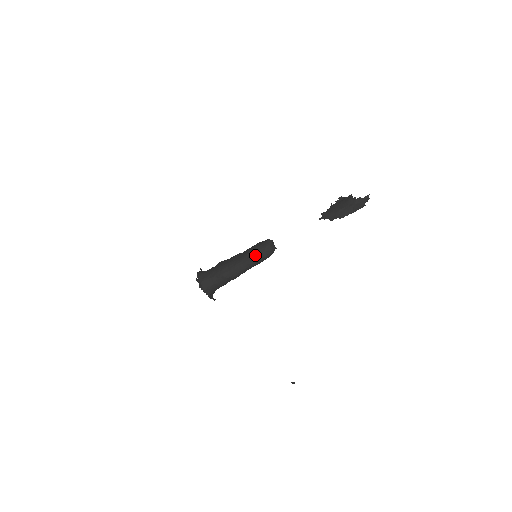
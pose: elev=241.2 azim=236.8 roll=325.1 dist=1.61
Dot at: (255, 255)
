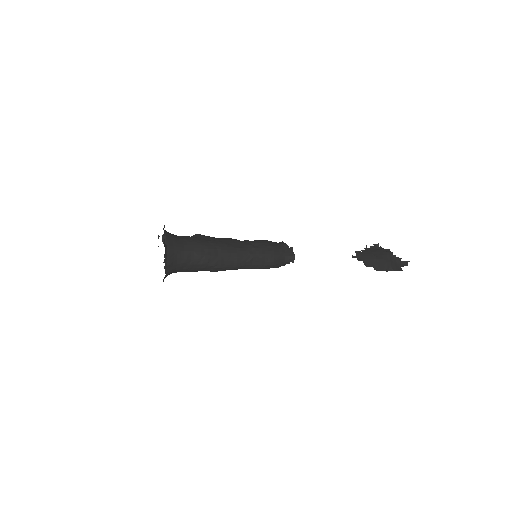
Dot at: (264, 255)
